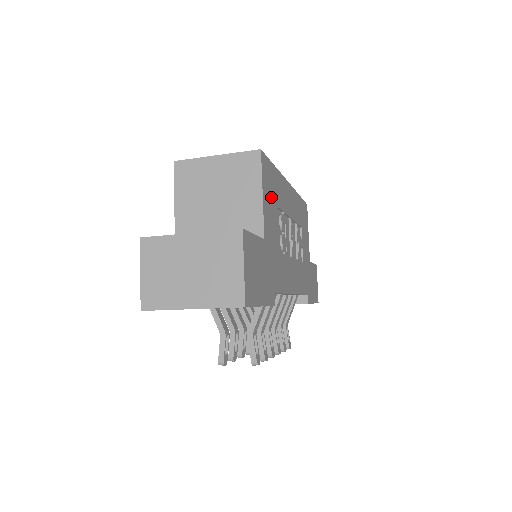
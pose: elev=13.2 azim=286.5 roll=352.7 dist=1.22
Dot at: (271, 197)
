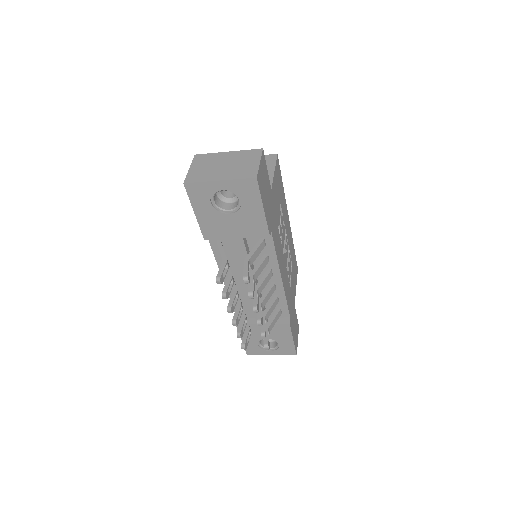
Dot at: (278, 188)
